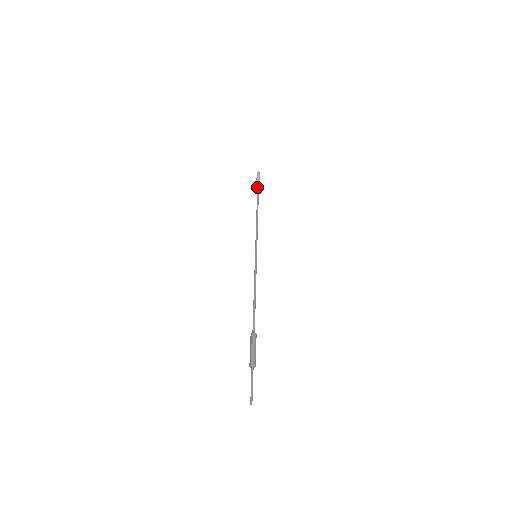
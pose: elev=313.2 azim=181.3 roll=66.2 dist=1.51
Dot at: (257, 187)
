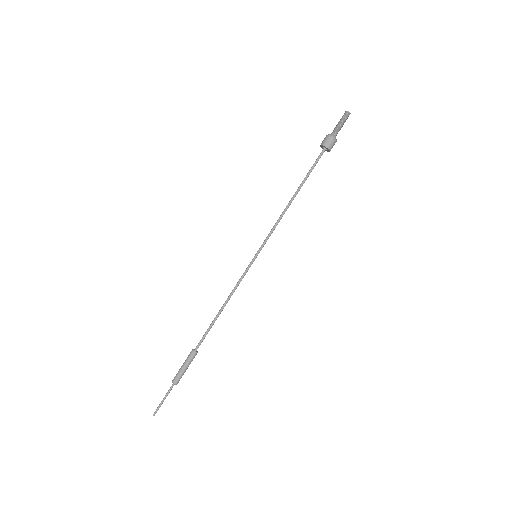
Dot at: (322, 144)
